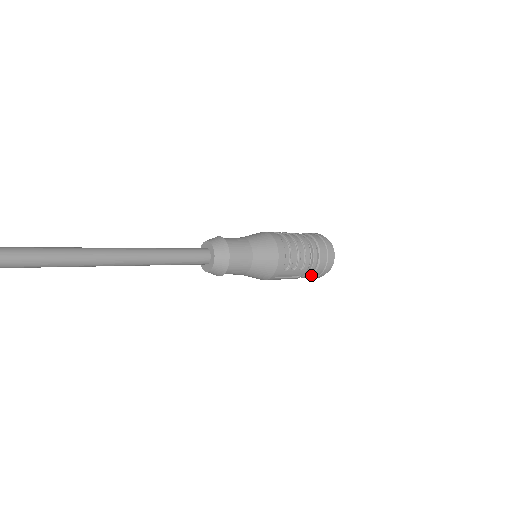
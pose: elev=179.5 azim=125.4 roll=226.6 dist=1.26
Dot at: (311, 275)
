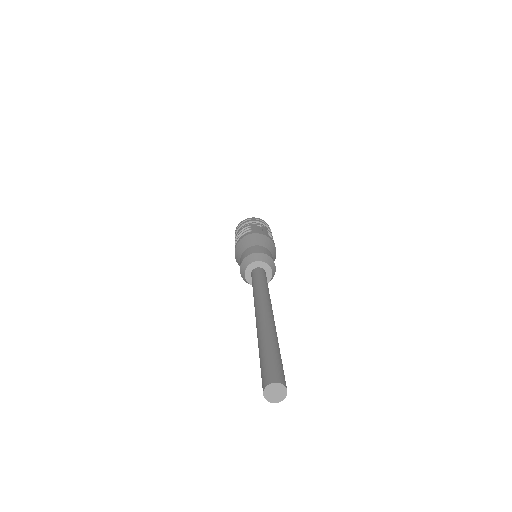
Dot at: occluded
